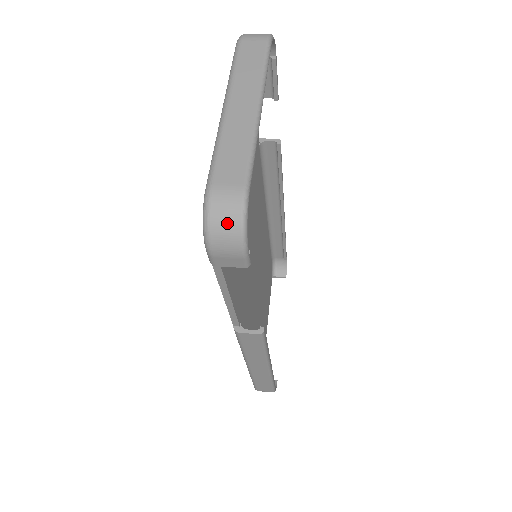
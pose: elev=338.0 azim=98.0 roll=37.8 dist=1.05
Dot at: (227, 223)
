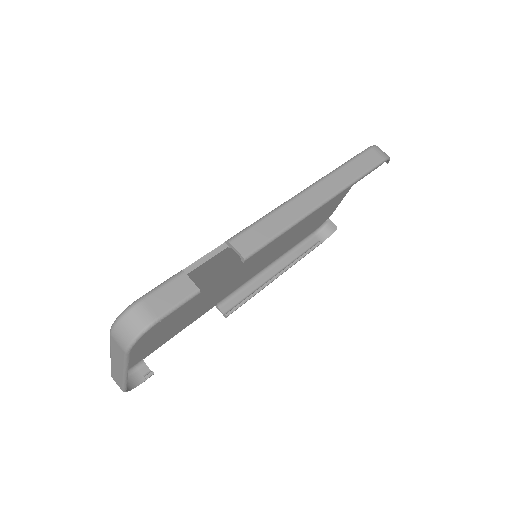
Dot at: occluded
